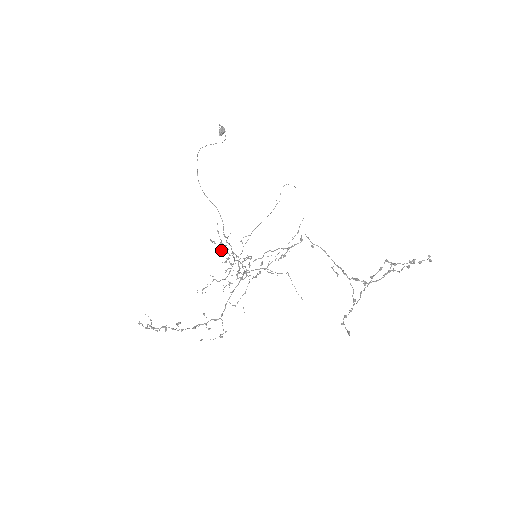
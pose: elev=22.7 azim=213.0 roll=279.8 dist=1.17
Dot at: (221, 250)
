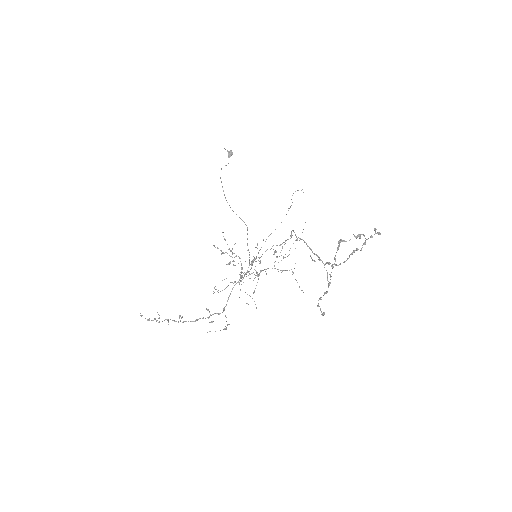
Dot at: occluded
